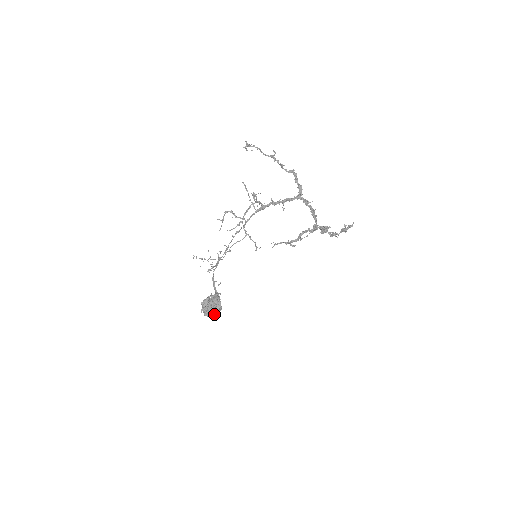
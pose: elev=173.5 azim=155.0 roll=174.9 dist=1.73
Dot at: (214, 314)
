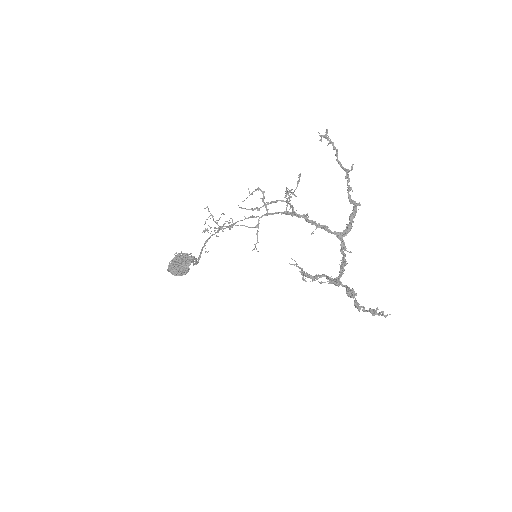
Dot at: (174, 273)
